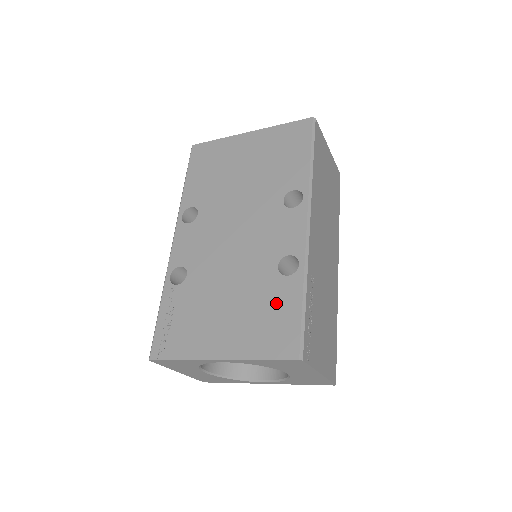
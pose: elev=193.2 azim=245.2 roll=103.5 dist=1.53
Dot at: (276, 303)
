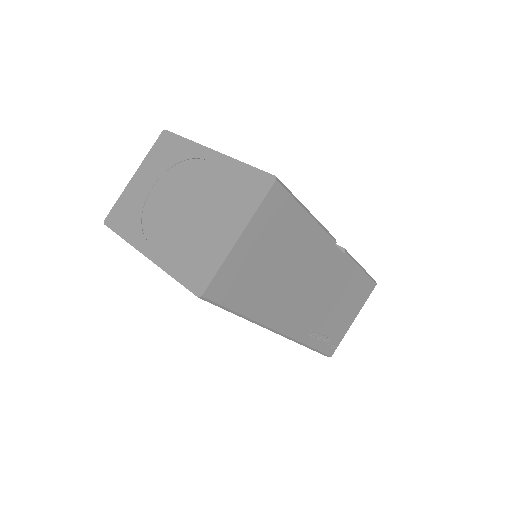
Dot at: occluded
